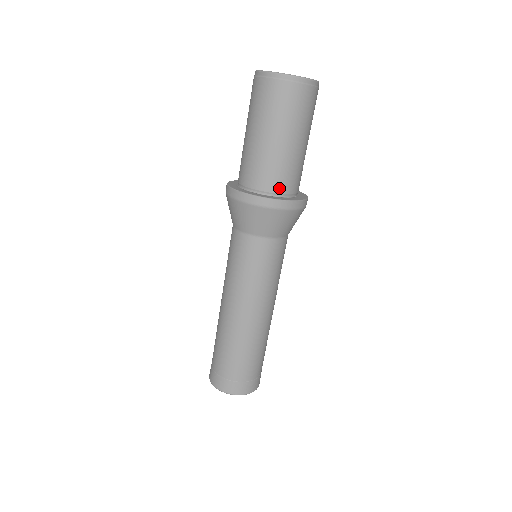
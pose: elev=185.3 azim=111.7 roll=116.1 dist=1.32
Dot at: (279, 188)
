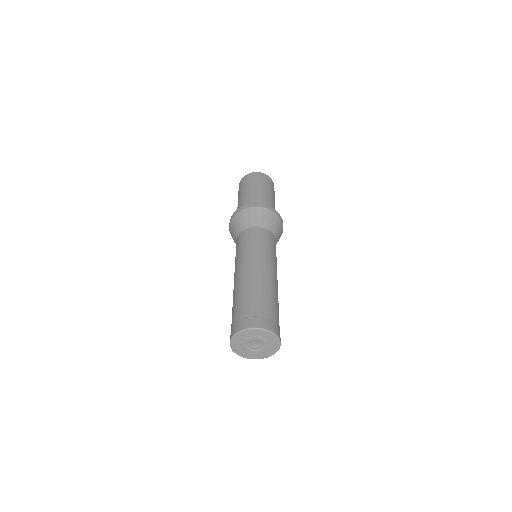
Dot at: occluded
